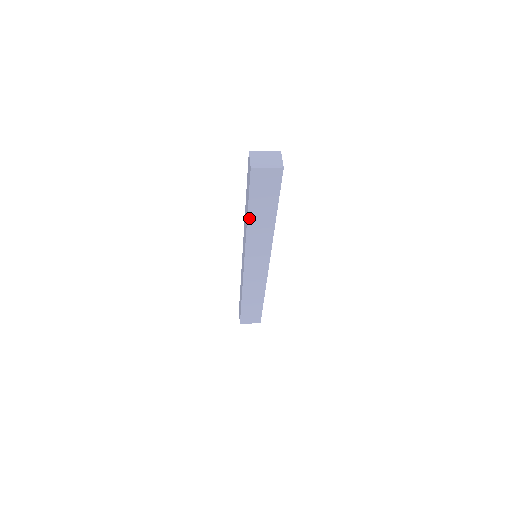
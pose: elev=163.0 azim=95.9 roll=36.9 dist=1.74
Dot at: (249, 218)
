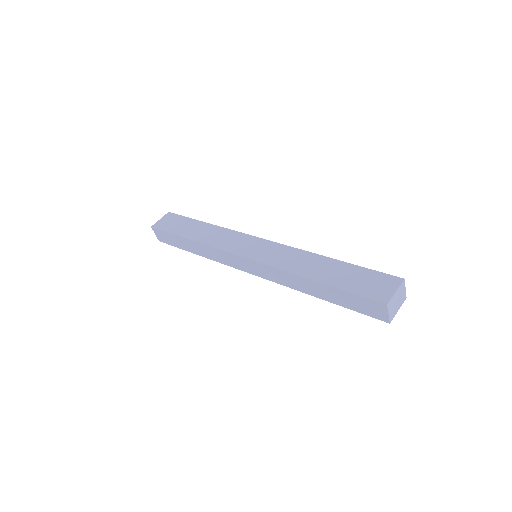
Dot at: (319, 296)
